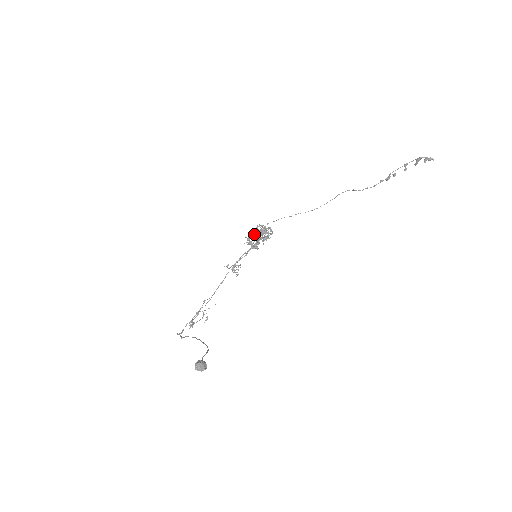
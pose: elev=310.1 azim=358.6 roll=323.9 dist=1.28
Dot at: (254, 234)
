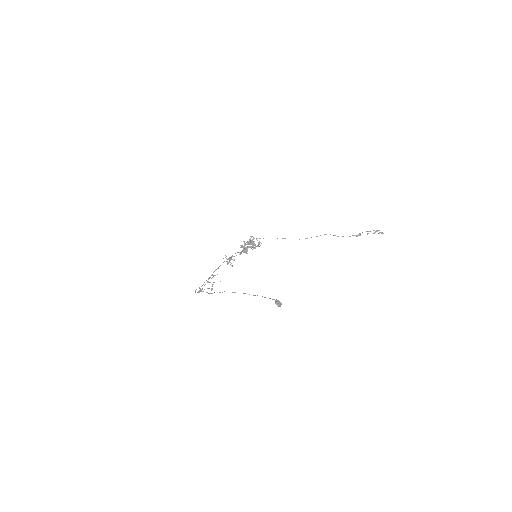
Dot at: occluded
